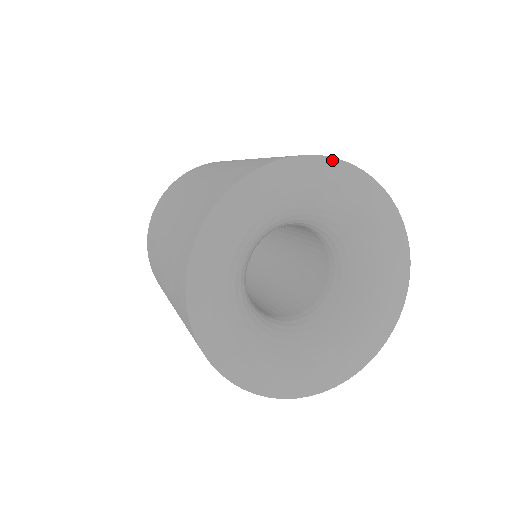
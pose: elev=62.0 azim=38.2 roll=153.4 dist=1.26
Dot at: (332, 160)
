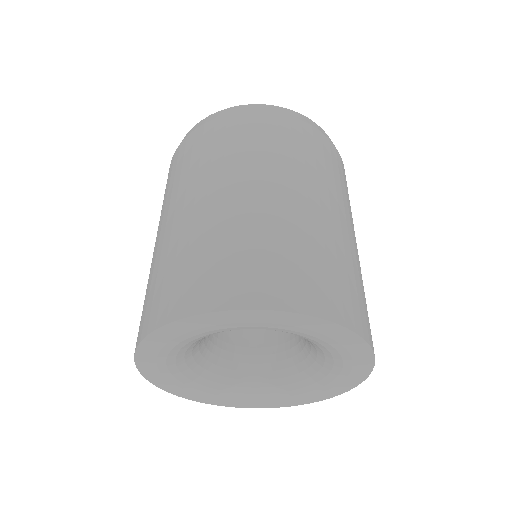
Dot at: (278, 312)
